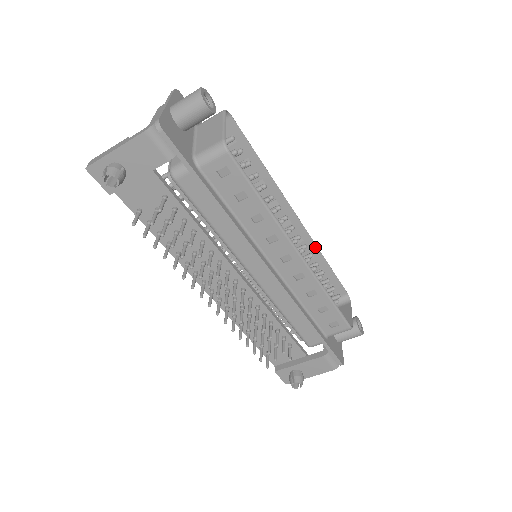
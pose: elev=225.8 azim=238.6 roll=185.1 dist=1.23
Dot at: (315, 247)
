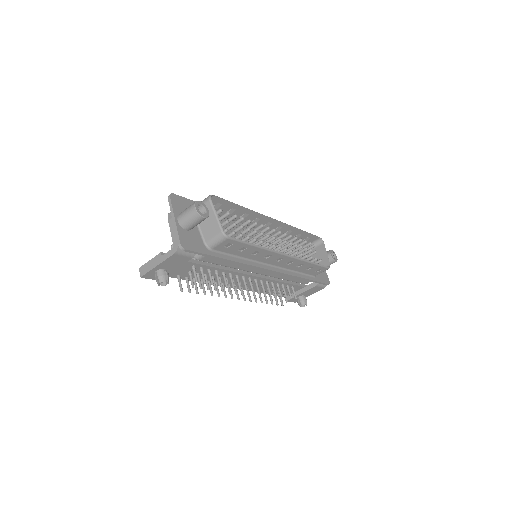
Dot at: (291, 227)
